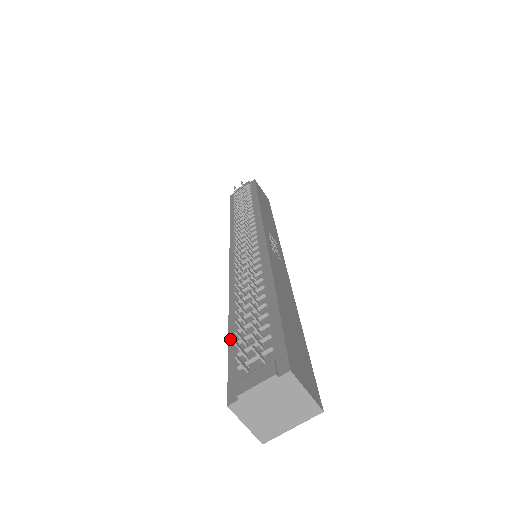
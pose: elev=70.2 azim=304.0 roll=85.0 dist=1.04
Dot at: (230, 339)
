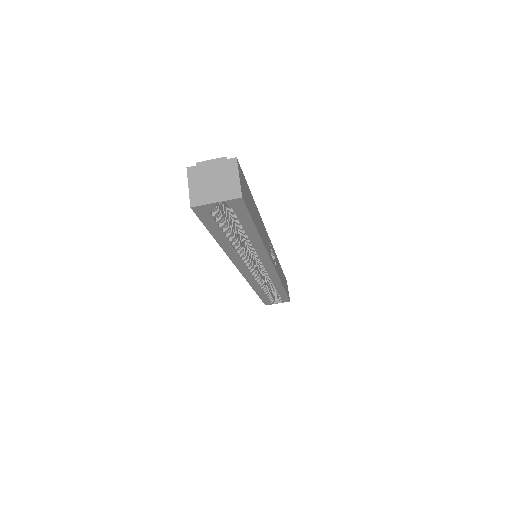
Dot at: occluded
